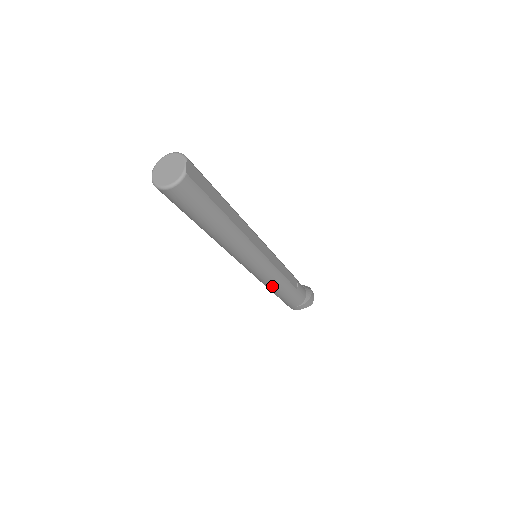
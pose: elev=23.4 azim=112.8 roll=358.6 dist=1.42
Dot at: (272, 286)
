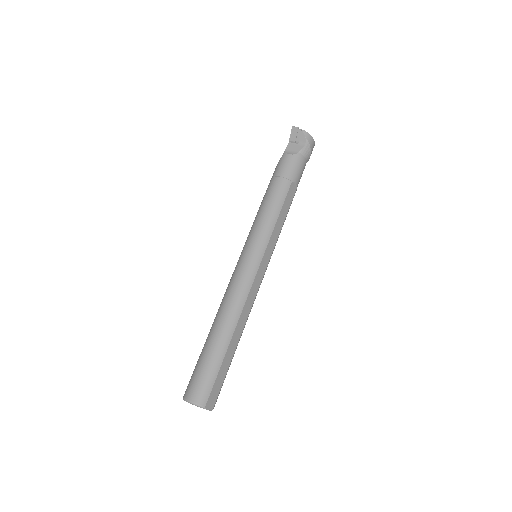
Dot at: occluded
